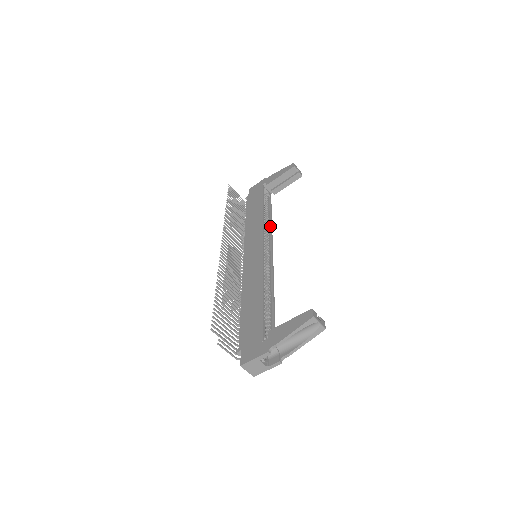
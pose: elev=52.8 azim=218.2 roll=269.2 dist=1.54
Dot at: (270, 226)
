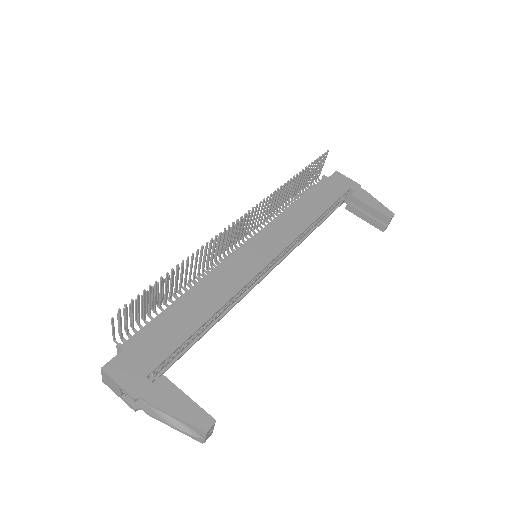
Dot at: (303, 238)
